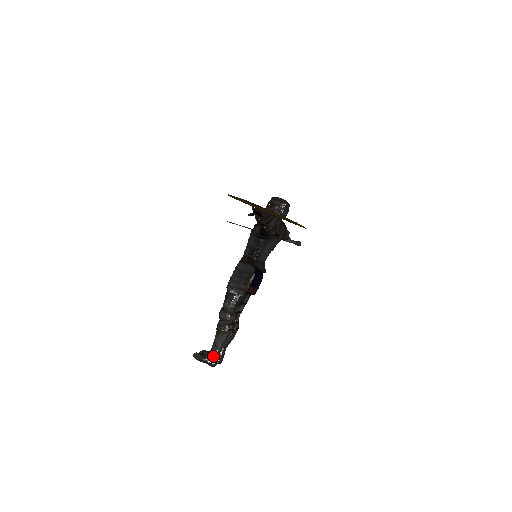
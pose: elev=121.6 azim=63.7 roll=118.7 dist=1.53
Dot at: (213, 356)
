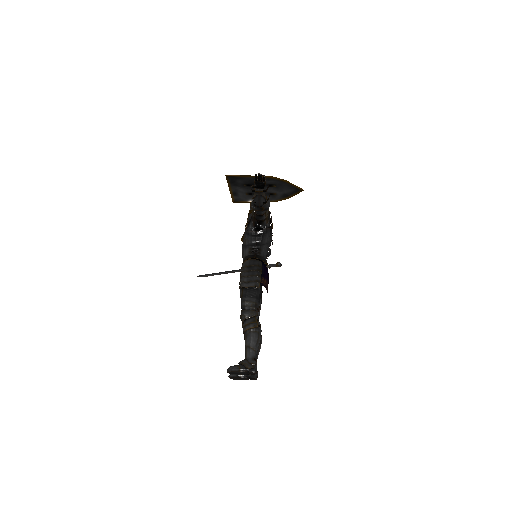
Dot at: (251, 360)
